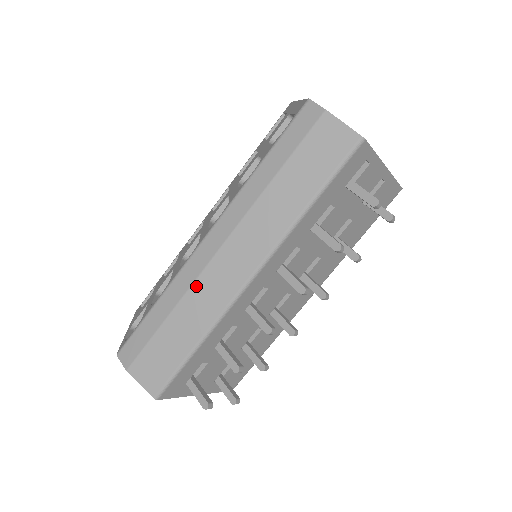
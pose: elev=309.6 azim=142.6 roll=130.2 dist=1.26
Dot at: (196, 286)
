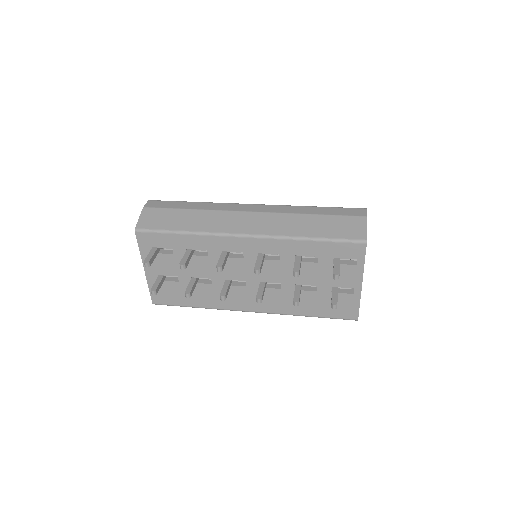
Dot at: (221, 212)
